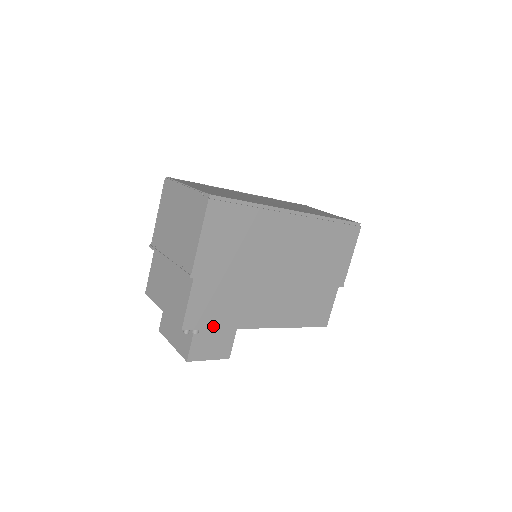
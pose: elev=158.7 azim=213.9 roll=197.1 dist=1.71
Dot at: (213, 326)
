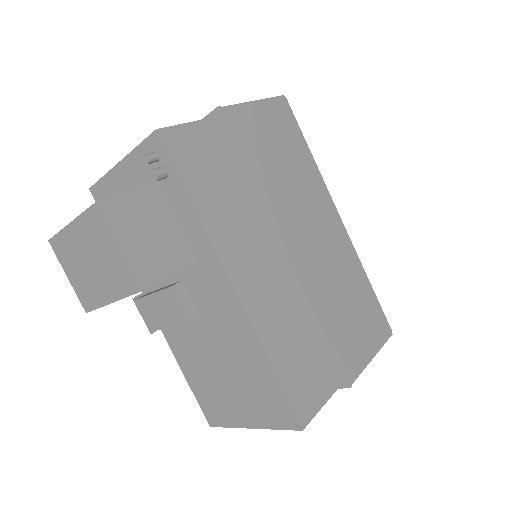
Dot at: (187, 183)
